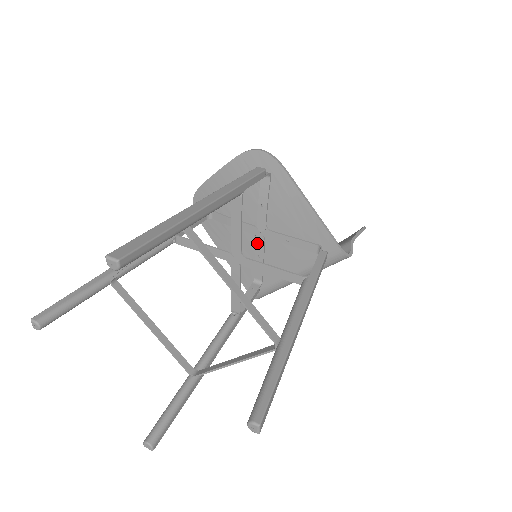
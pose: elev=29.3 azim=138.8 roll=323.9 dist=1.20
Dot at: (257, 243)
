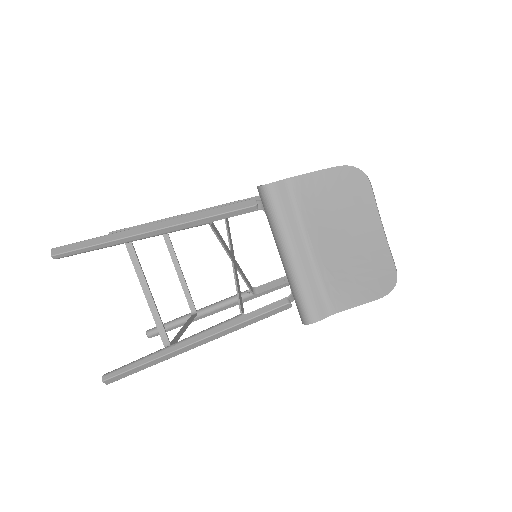
Dot at: occluded
